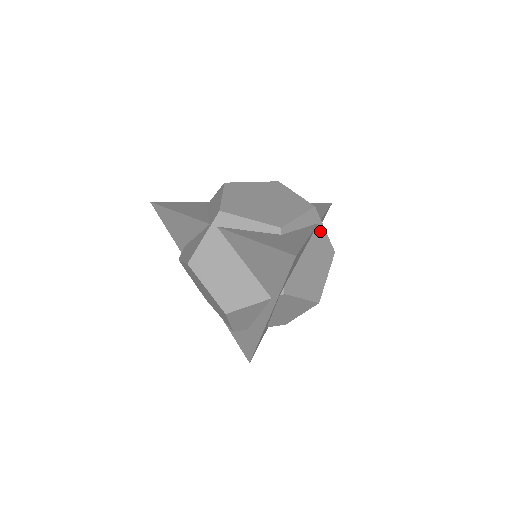
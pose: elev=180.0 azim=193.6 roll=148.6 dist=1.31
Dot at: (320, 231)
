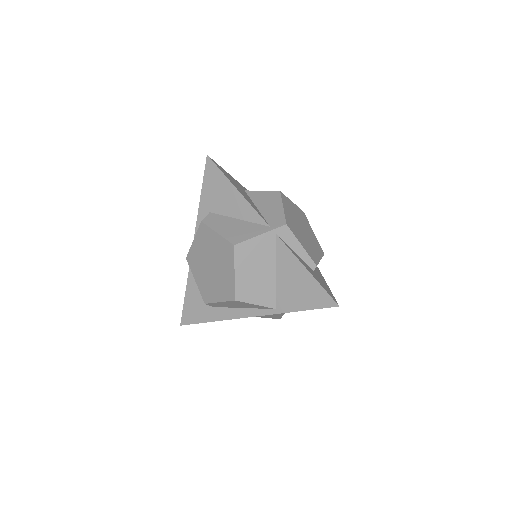
Dot at: occluded
